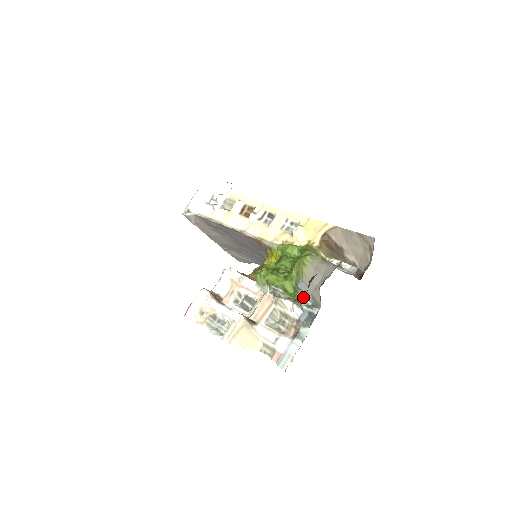
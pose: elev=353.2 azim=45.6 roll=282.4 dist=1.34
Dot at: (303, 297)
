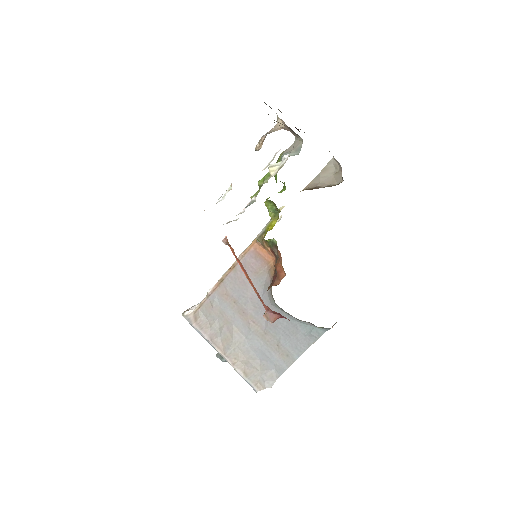
Dot at: occluded
